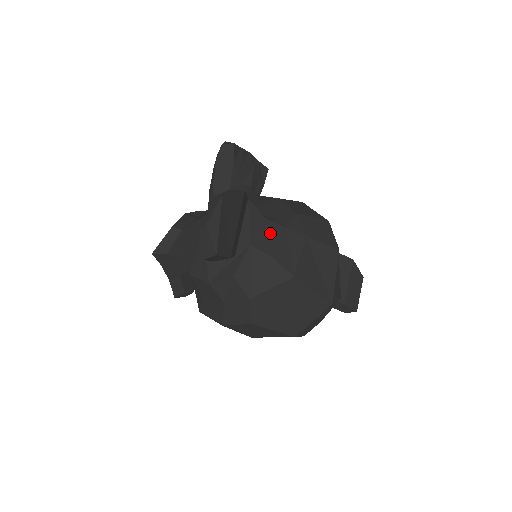
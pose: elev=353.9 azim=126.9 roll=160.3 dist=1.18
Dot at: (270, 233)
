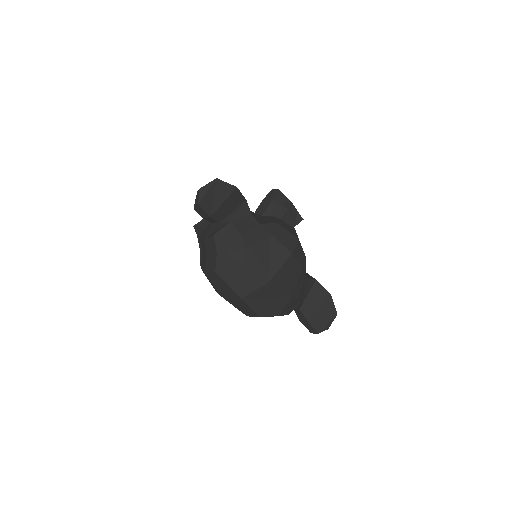
Dot at: (248, 222)
